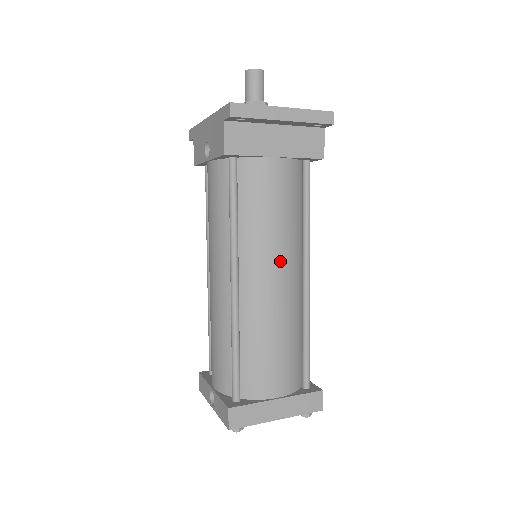
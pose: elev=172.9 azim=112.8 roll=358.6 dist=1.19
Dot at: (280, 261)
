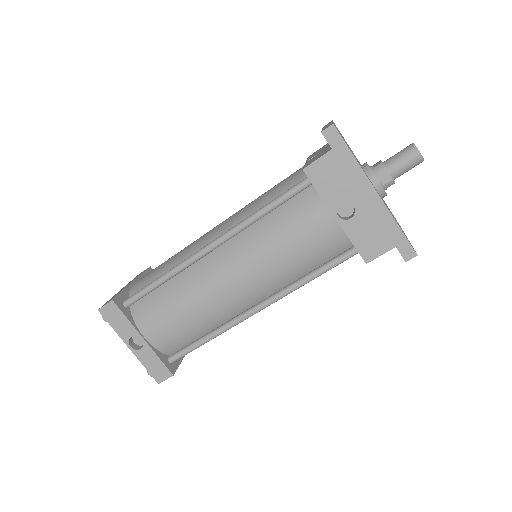
Dot at: occluded
